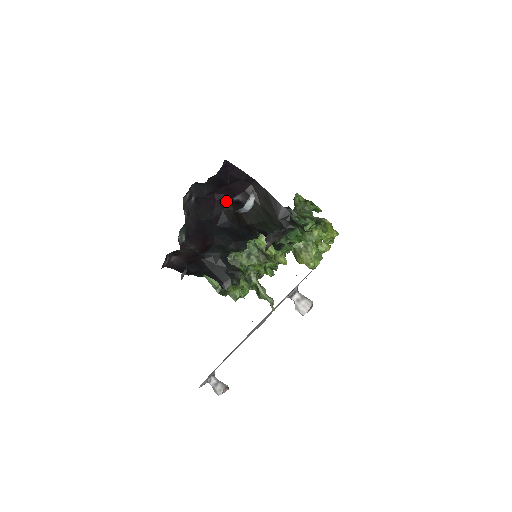
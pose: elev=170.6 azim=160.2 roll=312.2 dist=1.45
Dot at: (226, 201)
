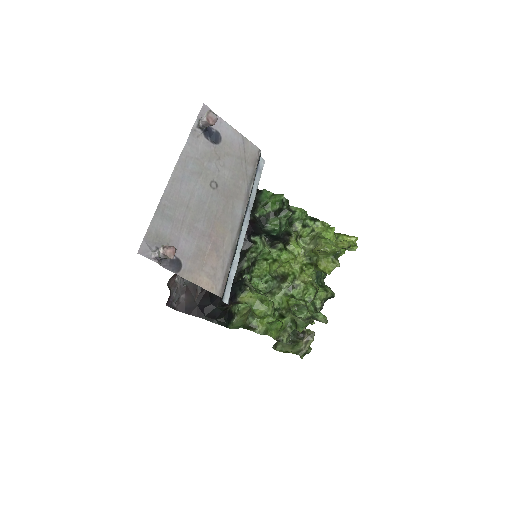
Dot at: occluded
